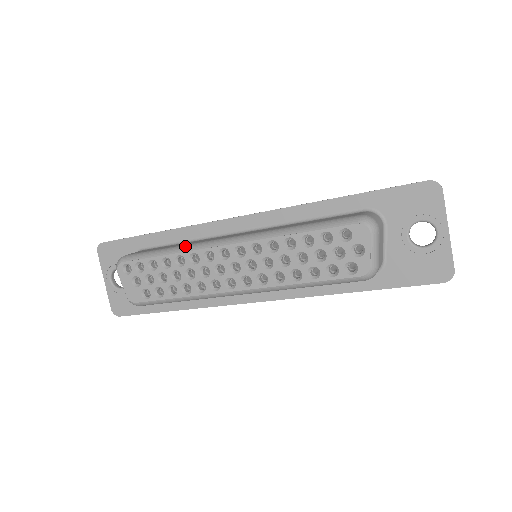
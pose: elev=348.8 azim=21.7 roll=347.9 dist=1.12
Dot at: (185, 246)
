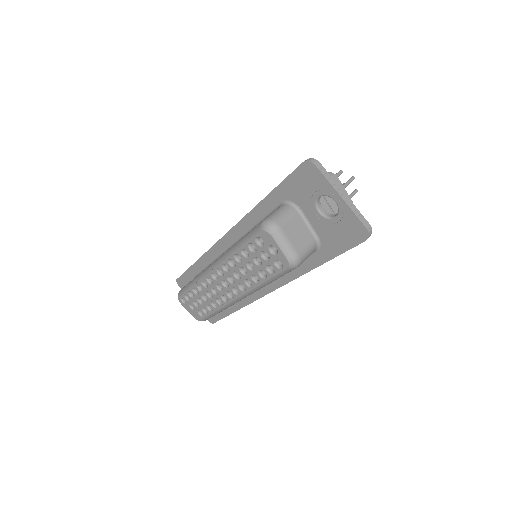
Dot at: (198, 276)
